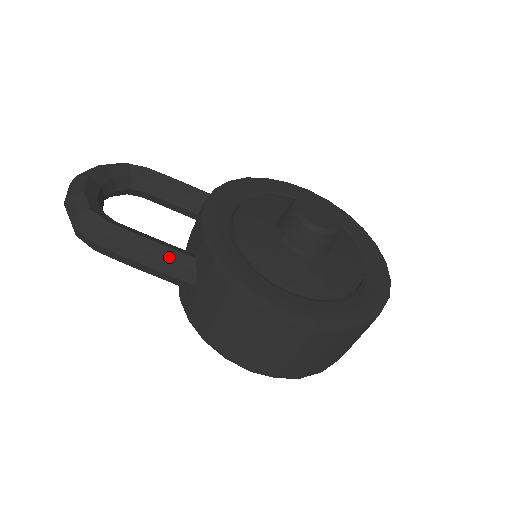
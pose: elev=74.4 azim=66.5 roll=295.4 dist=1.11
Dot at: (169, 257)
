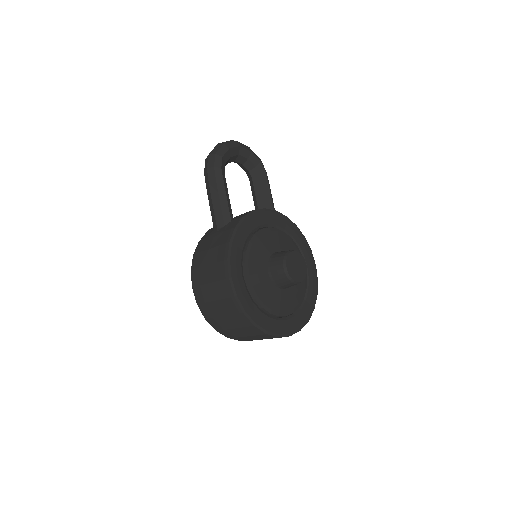
Dot at: (223, 208)
